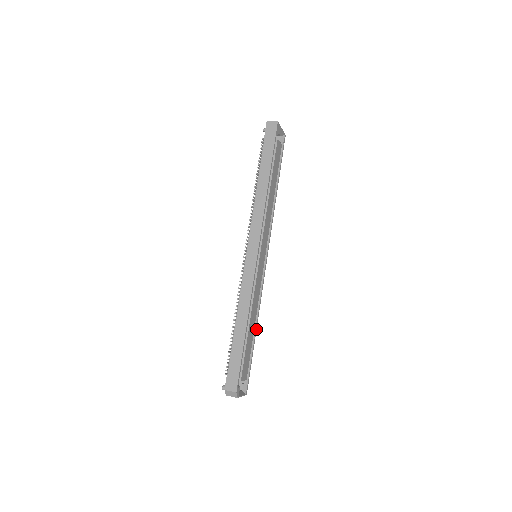
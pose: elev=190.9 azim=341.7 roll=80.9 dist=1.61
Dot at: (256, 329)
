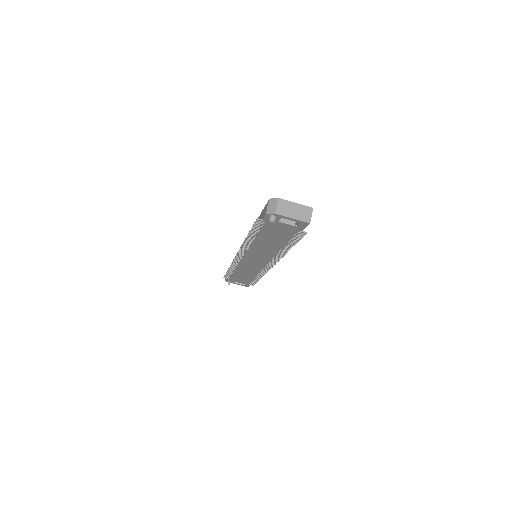
Dot at: occluded
